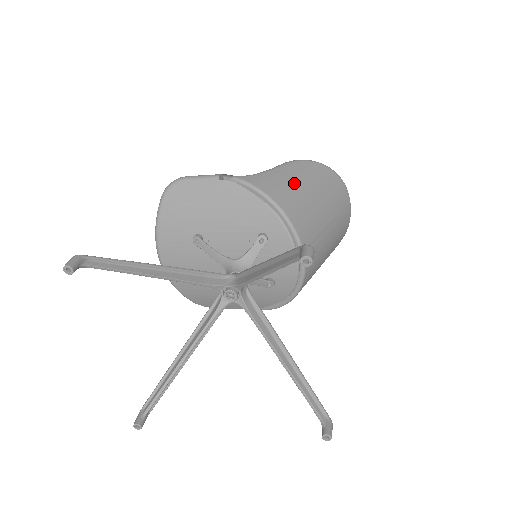
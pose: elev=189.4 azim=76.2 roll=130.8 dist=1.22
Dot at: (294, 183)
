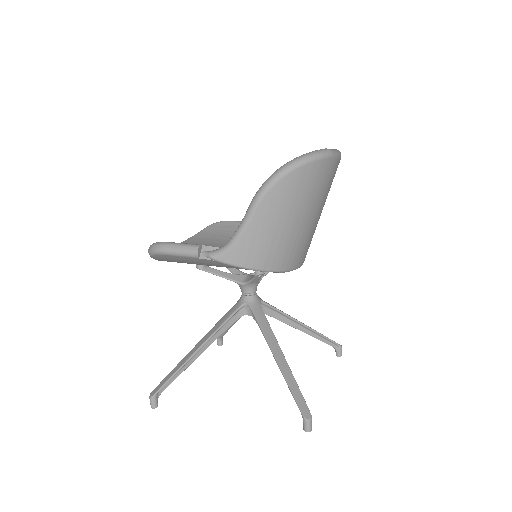
Dot at: (273, 230)
